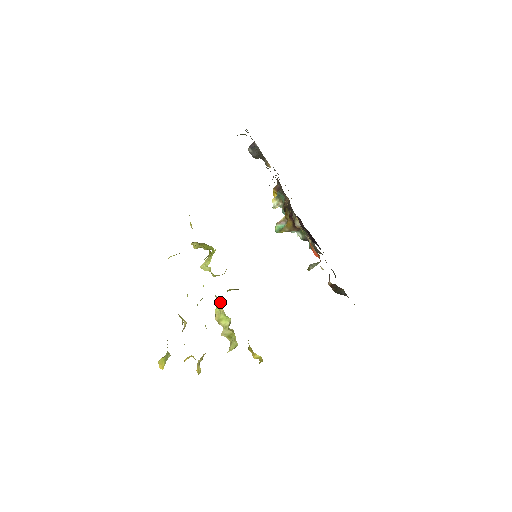
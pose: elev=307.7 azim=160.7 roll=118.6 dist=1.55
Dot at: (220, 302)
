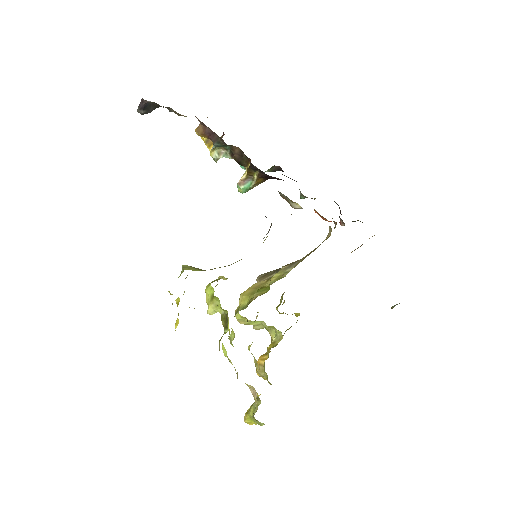
Dot at: (244, 318)
